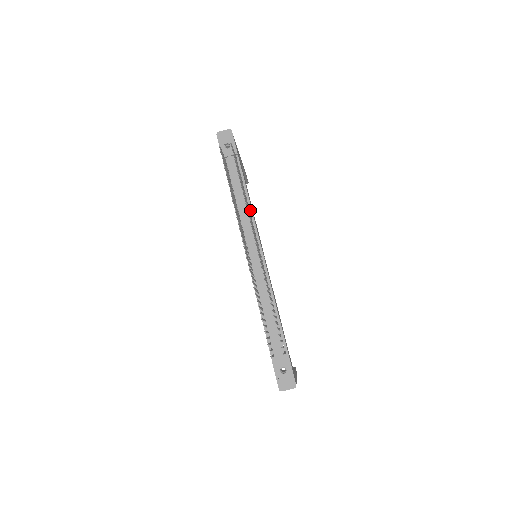
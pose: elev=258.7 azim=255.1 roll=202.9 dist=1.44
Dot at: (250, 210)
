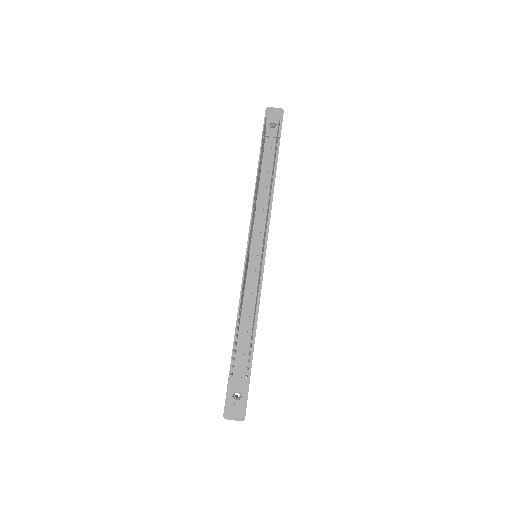
Dot at: (270, 203)
